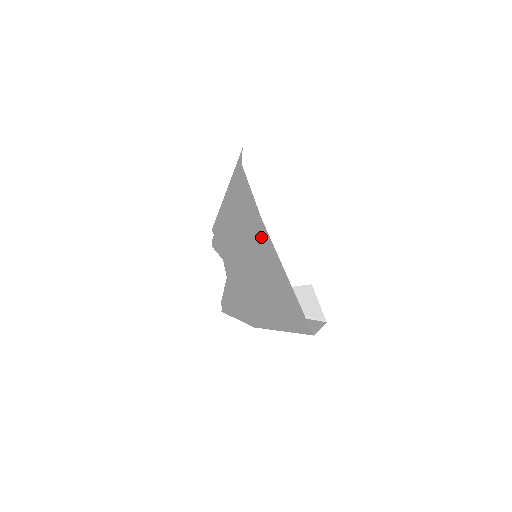
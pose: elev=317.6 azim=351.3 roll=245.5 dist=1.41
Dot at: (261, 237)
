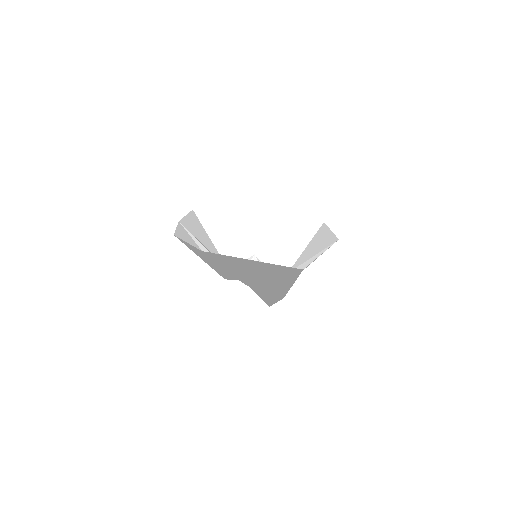
Dot at: (217, 258)
